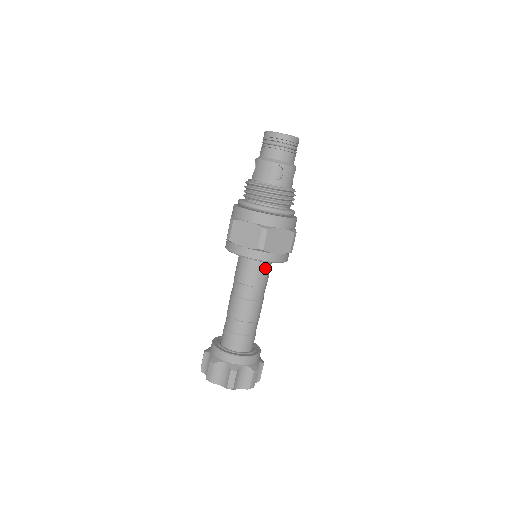
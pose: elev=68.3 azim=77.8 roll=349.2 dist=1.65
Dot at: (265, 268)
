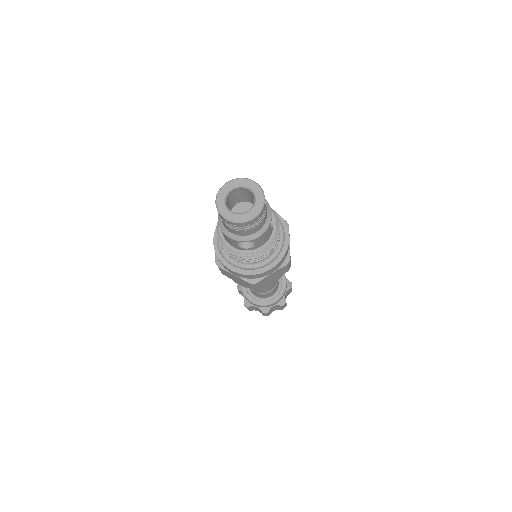
Dot at: occluded
